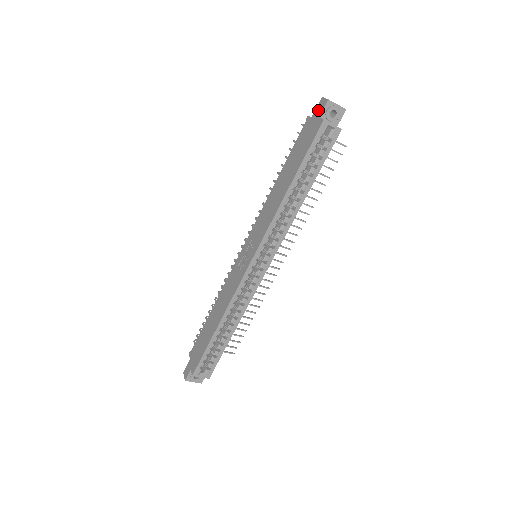
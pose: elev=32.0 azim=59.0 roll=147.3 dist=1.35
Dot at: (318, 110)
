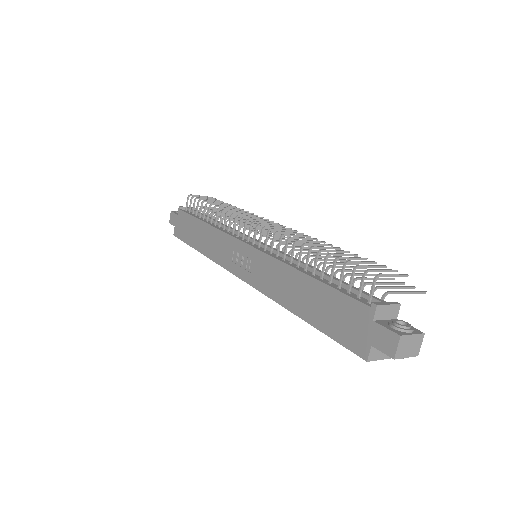
Dot at: (381, 337)
